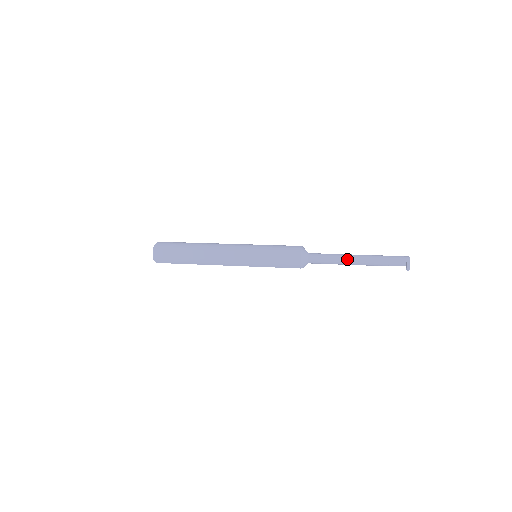
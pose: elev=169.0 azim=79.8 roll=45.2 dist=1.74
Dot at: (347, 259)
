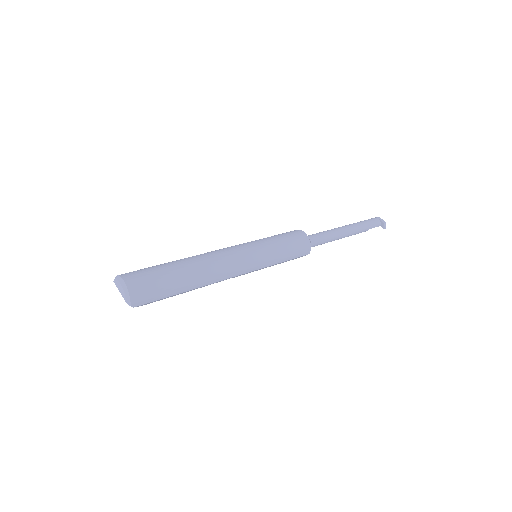
Dot at: (341, 231)
